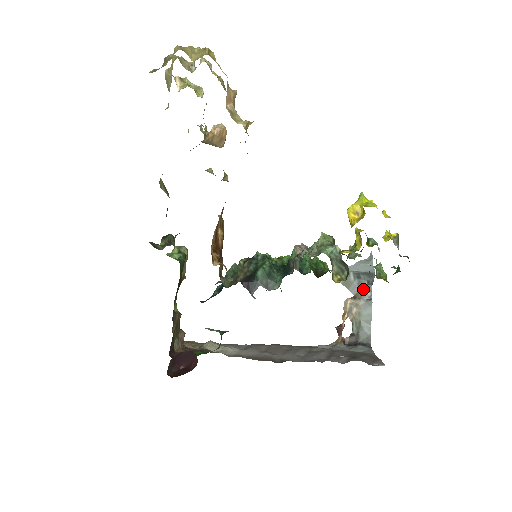
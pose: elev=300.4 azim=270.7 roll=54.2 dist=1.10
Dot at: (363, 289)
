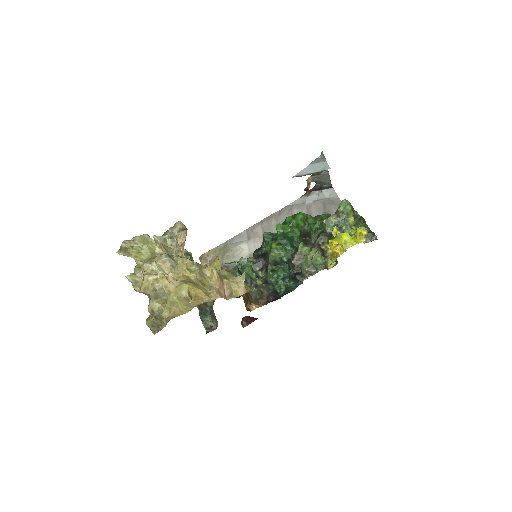
Dot at: (320, 172)
